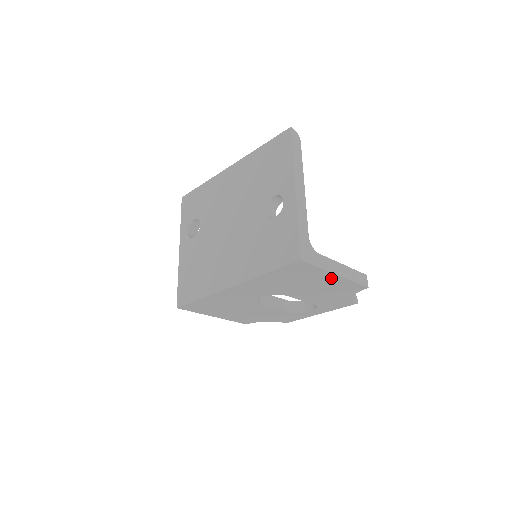
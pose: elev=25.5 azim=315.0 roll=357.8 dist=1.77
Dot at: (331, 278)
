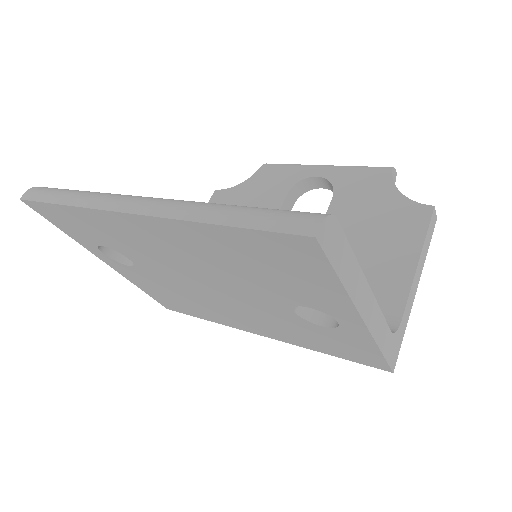
Dot at: occluded
